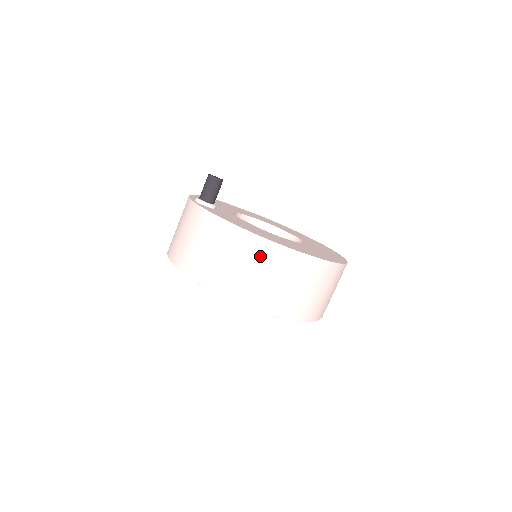
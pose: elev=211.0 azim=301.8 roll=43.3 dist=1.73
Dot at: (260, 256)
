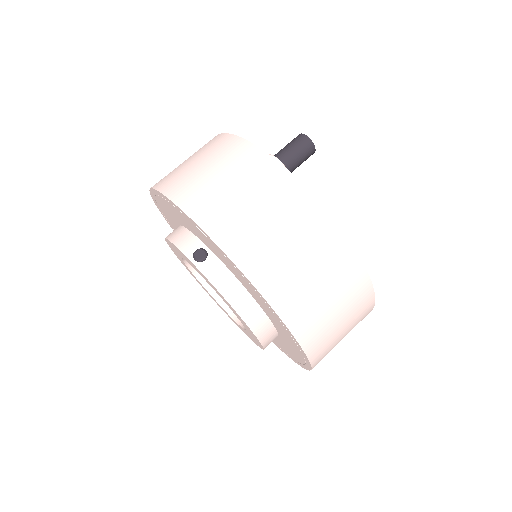
Dot at: (350, 290)
